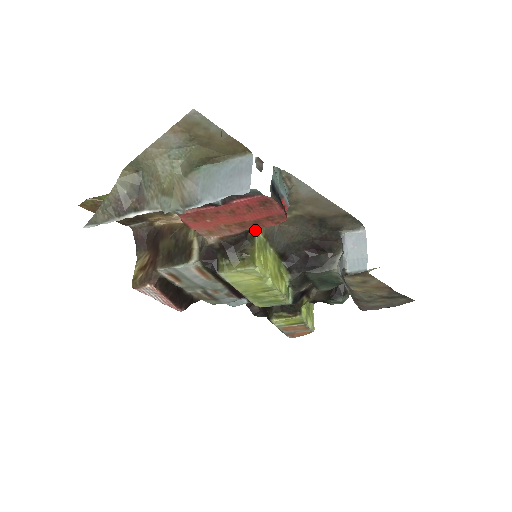
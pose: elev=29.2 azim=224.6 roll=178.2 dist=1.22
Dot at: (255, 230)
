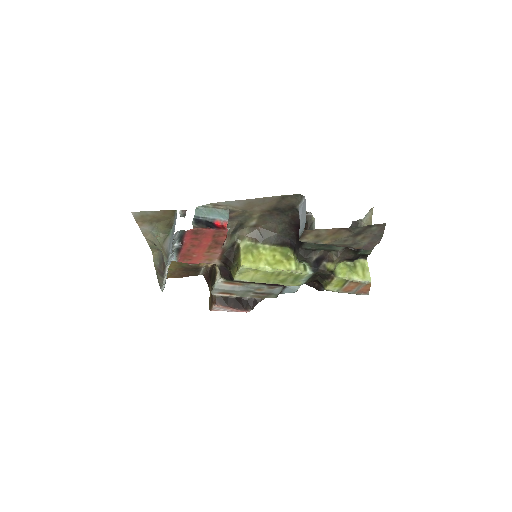
Dot at: (238, 242)
